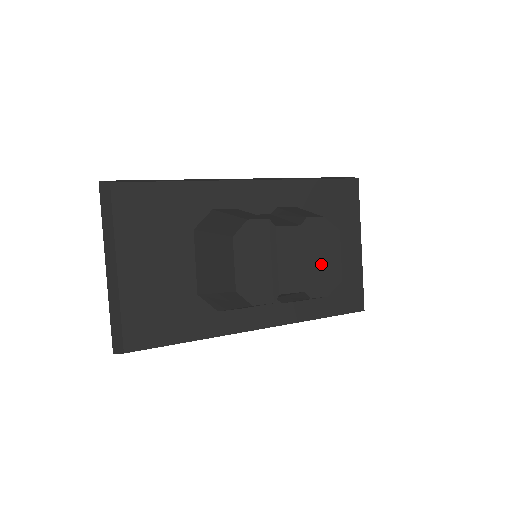
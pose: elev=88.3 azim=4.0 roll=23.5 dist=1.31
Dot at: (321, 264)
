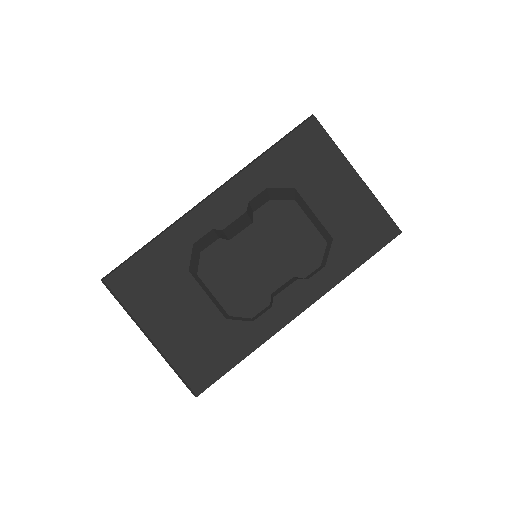
Dot at: (295, 242)
